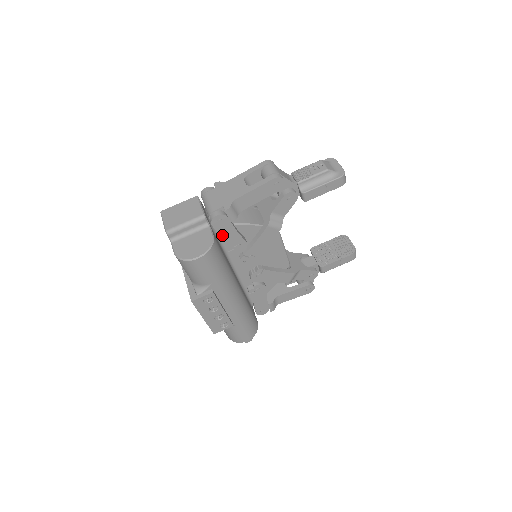
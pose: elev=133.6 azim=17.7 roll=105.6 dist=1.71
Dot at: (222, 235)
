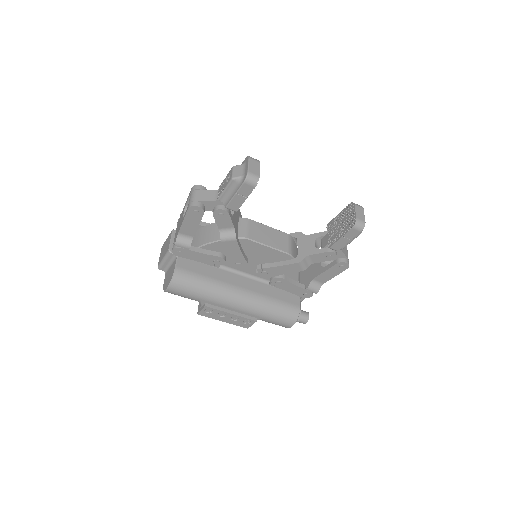
Dot at: (194, 259)
